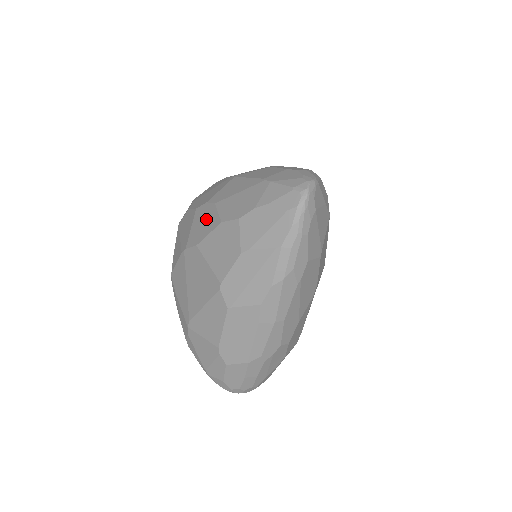
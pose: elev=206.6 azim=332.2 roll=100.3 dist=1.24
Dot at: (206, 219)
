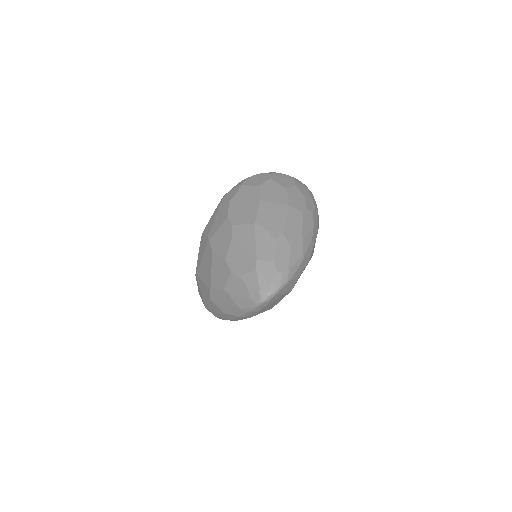
Dot at: (224, 240)
